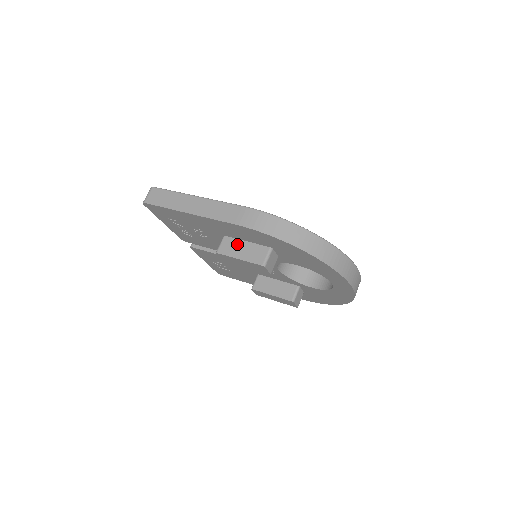
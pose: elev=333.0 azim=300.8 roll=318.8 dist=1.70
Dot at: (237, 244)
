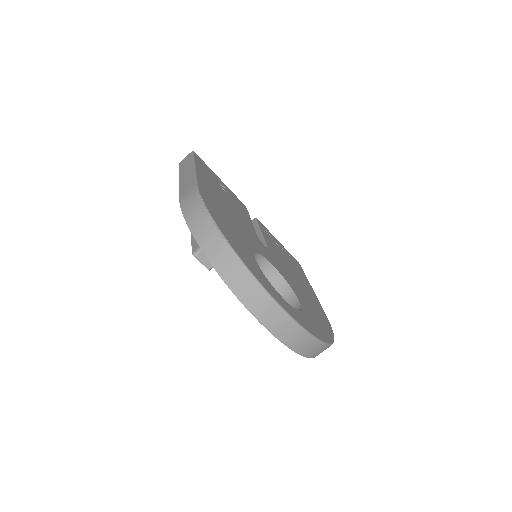
Dot at: occluded
